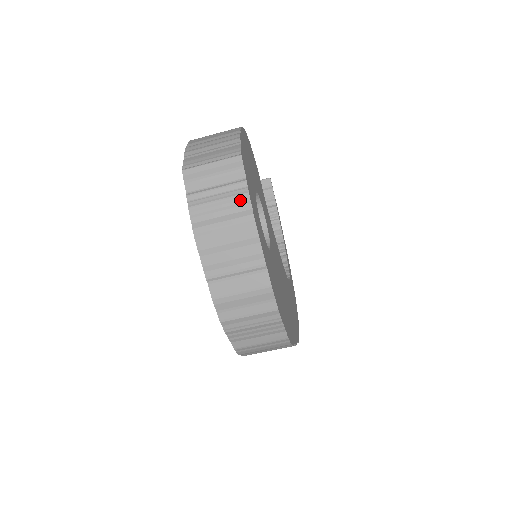
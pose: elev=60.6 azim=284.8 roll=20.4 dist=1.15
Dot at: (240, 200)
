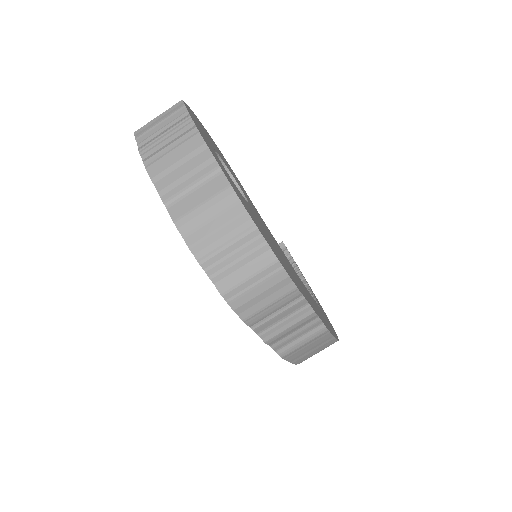
Dot at: (183, 124)
